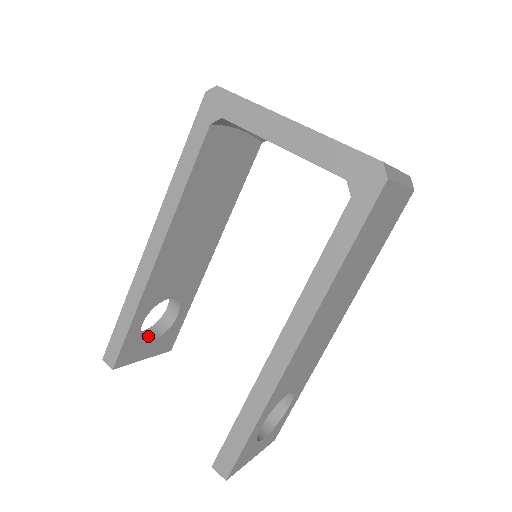
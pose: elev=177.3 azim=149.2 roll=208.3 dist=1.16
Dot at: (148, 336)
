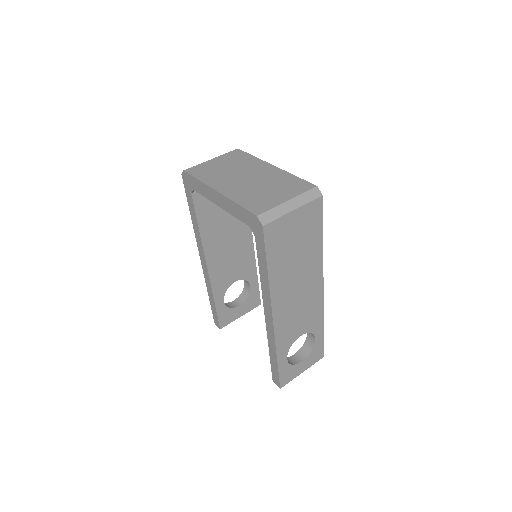
Dot at: (237, 303)
